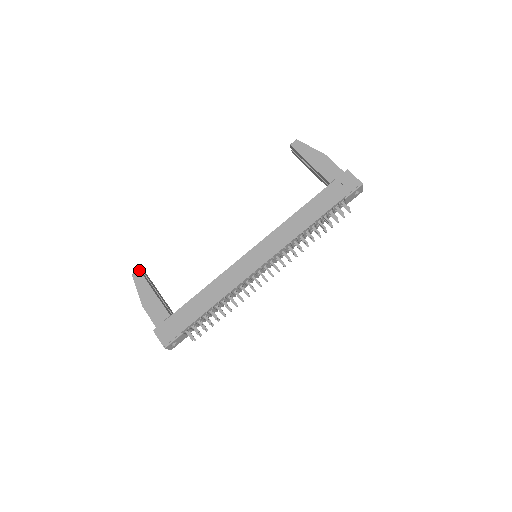
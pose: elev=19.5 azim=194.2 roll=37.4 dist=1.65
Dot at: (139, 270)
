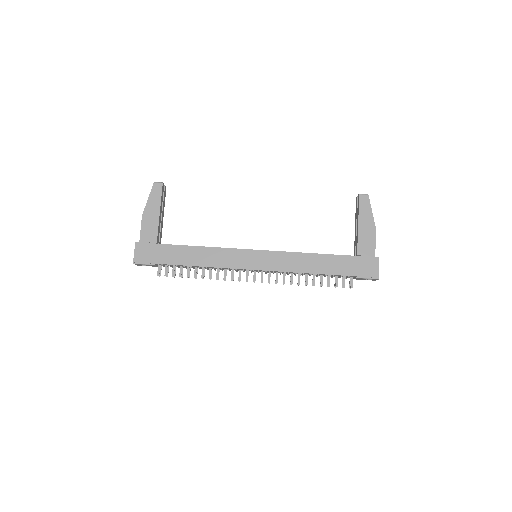
Dot at: (162, 184)
